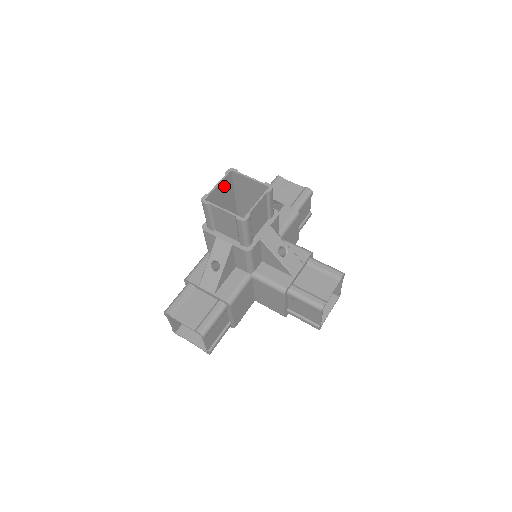
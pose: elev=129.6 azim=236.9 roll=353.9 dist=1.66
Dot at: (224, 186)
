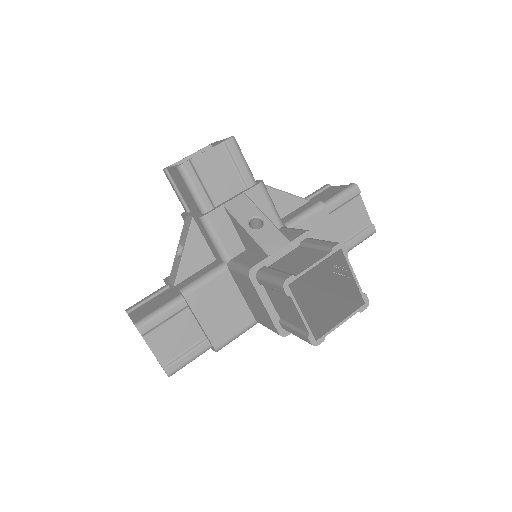
Dot at: occluded
